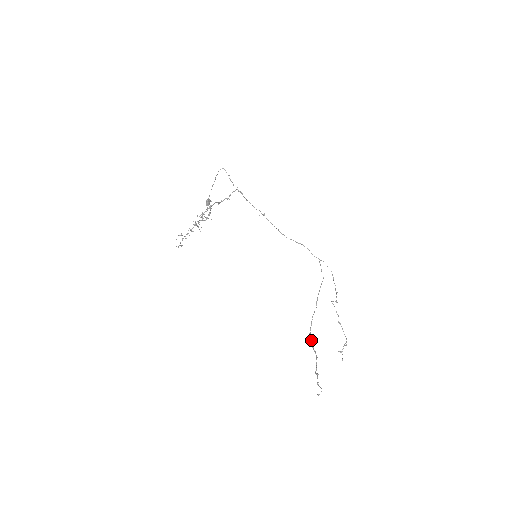
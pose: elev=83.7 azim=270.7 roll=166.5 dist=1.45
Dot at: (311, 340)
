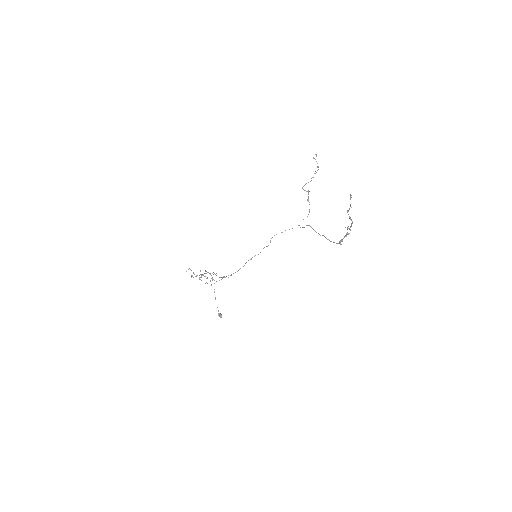
Dot at: (340, 241)
